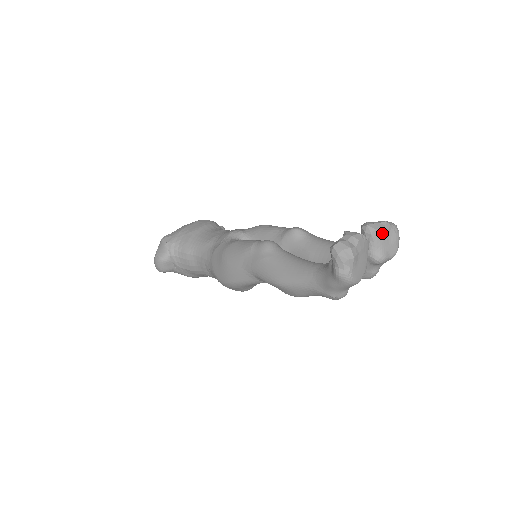
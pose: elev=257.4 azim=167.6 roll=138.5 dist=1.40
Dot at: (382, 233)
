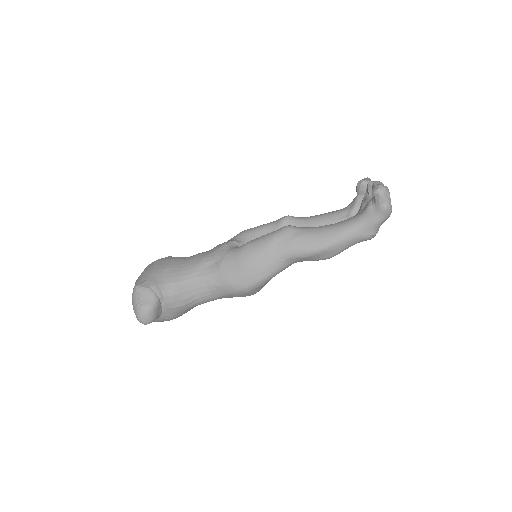
Dot at: occluded
